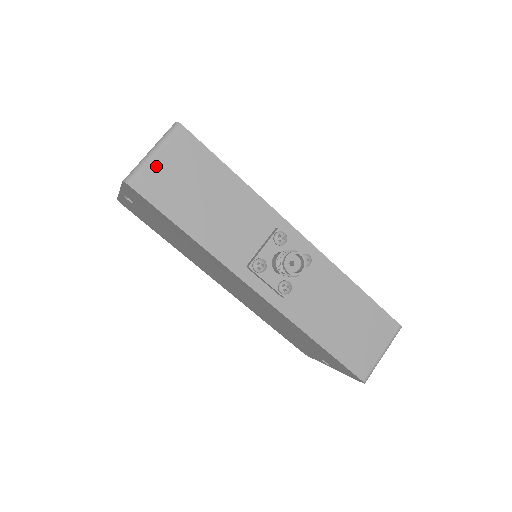
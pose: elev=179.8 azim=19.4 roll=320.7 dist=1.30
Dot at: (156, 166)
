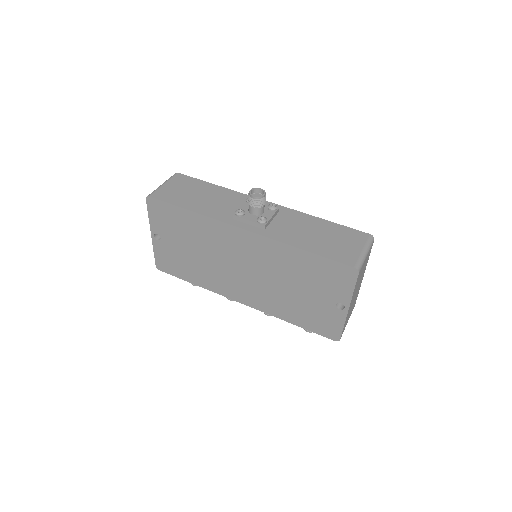
Dot at: (164, 188)
